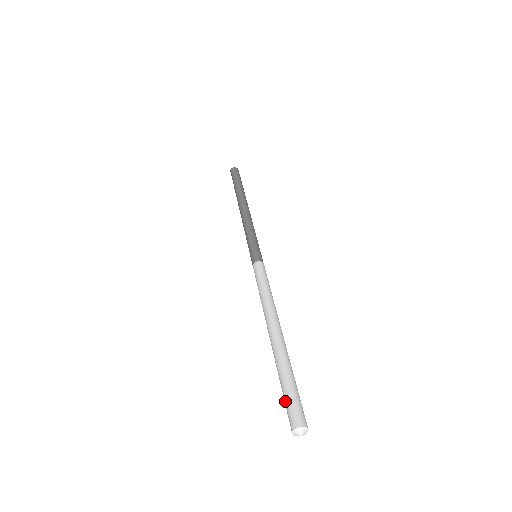
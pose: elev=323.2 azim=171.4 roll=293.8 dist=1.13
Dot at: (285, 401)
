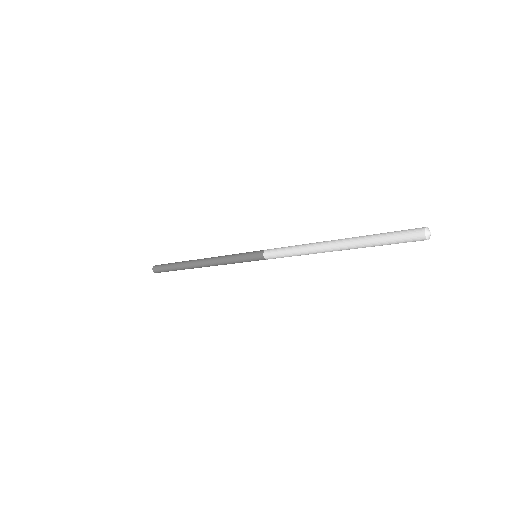
Dot at: (399, 231)
